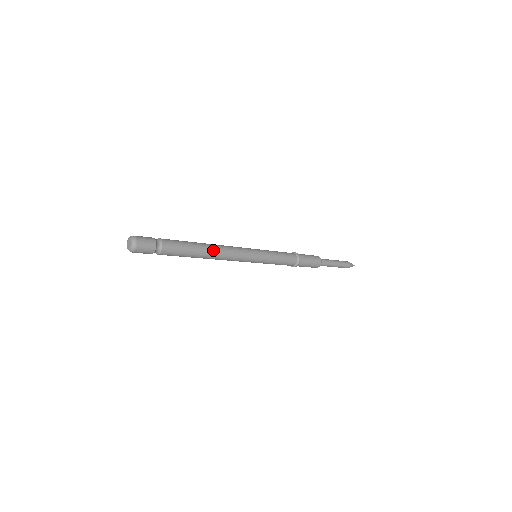
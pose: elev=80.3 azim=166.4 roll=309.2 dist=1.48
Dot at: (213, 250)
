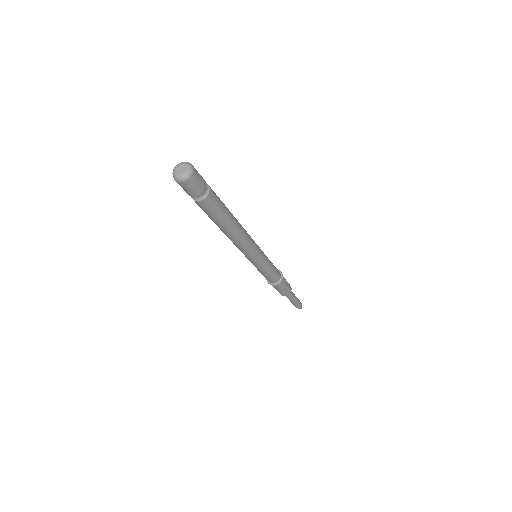
Dot at: (237, 231)
